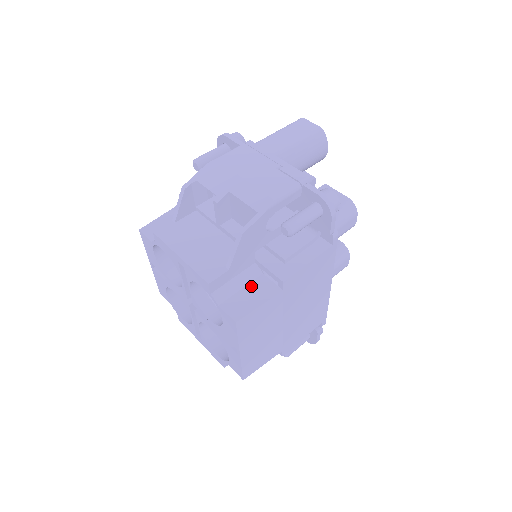
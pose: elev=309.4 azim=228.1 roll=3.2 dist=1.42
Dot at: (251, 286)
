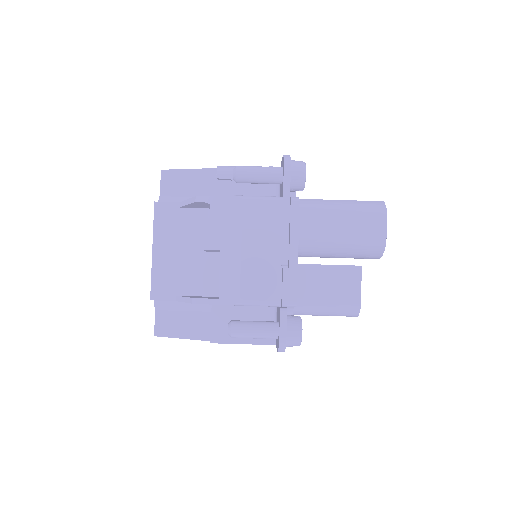
Dot at: (193, 315)
